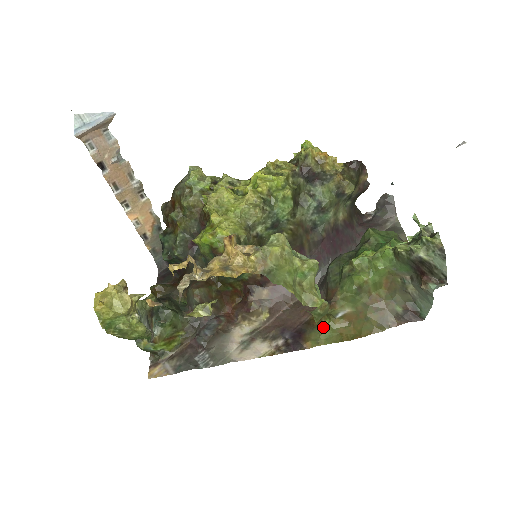
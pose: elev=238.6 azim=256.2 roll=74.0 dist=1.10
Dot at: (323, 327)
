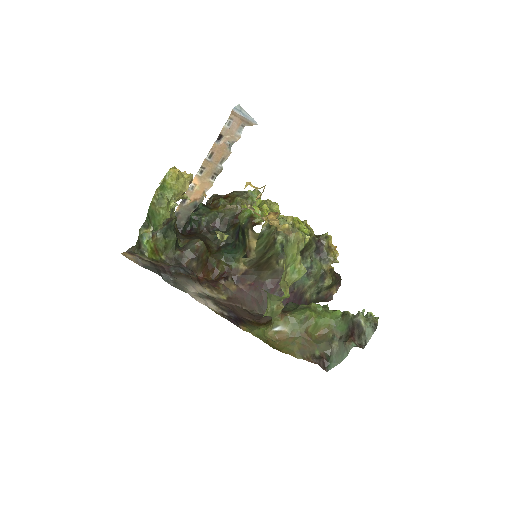
Dot at: (260, 328)
